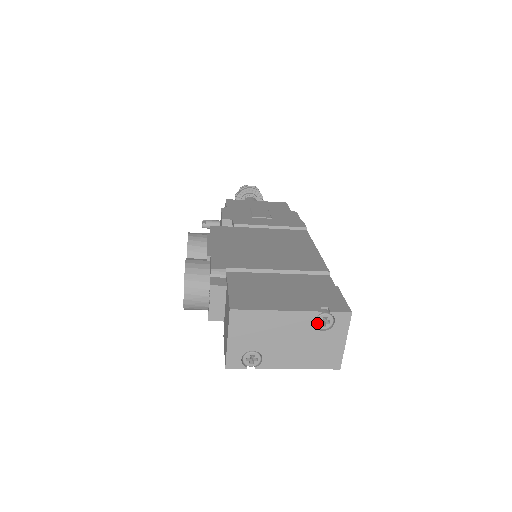
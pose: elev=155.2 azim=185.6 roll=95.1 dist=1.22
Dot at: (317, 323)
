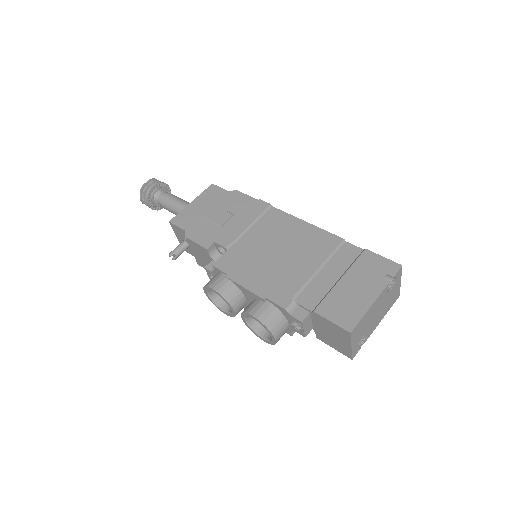
Dot at: (388, 289)
